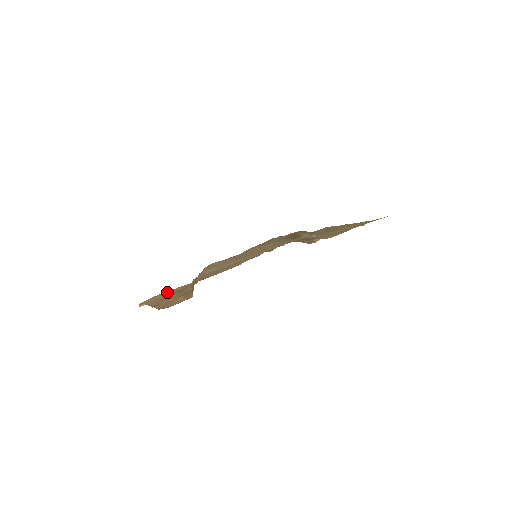
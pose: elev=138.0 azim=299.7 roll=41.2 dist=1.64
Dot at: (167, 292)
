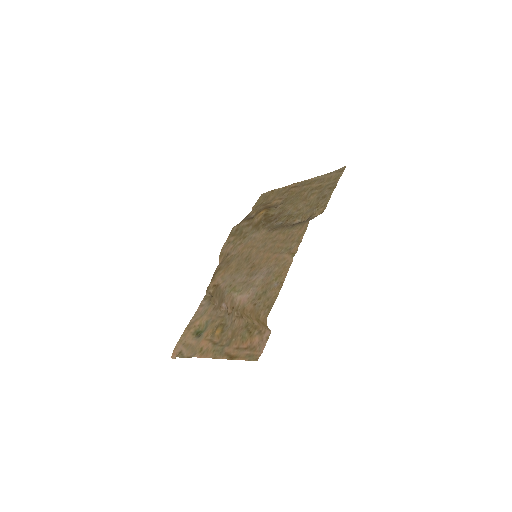
Dot at: (191, 331)
